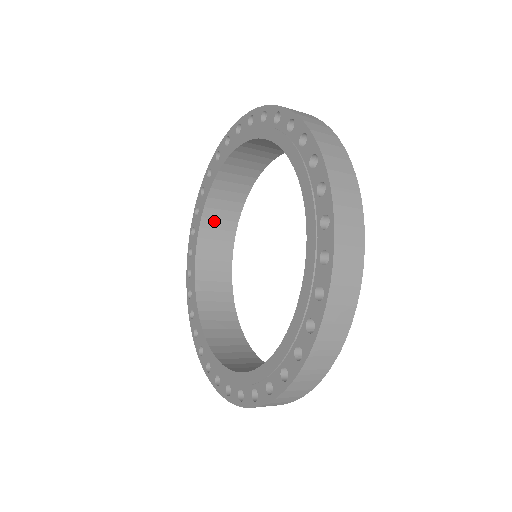
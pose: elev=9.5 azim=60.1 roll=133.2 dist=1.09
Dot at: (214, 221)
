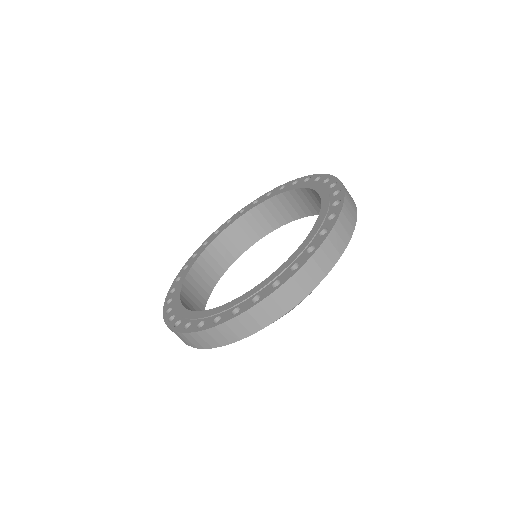
Dot at: (190, 294)
